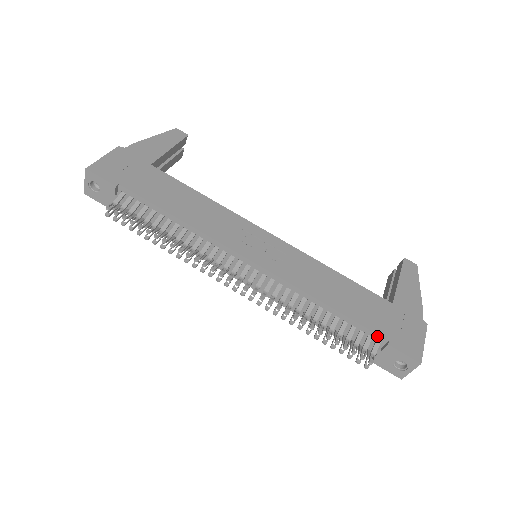
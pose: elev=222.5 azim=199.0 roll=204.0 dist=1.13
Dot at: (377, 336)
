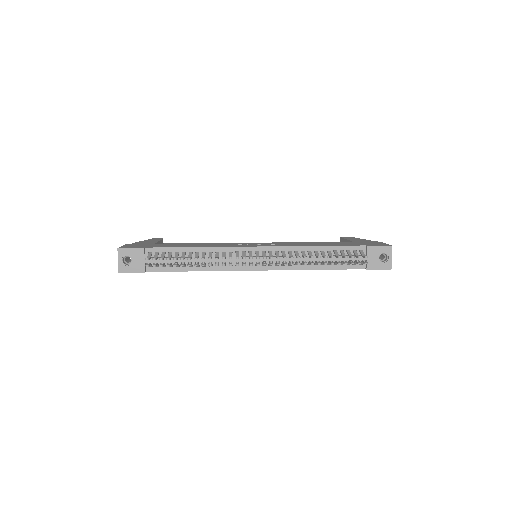
Dot at: (358, 247)
